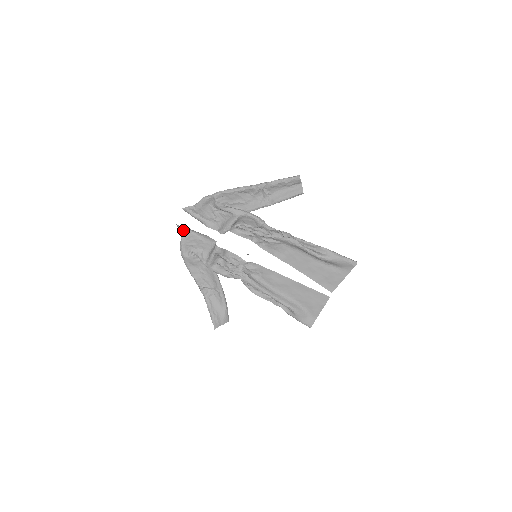
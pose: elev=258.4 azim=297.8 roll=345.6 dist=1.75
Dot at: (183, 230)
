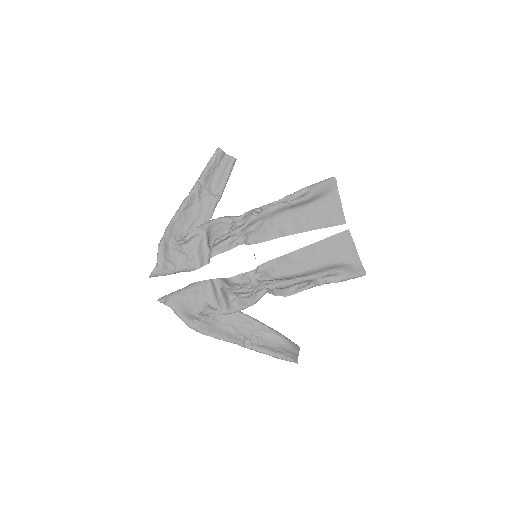
Dot at: (169, 301)
